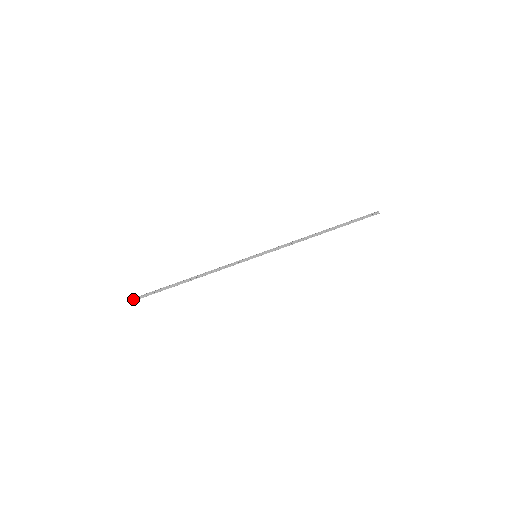
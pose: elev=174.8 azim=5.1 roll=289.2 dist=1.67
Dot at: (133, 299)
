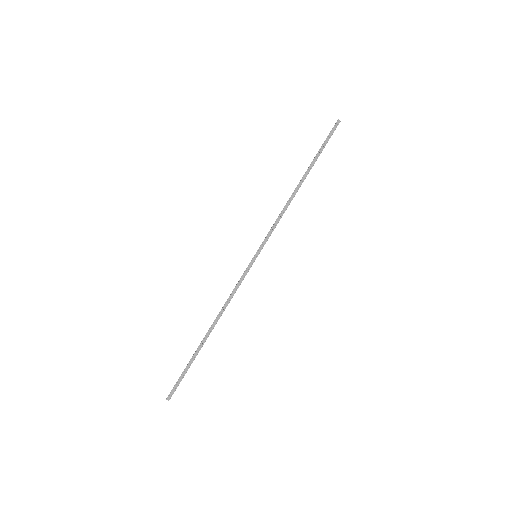
Dot at: (170, 394)
